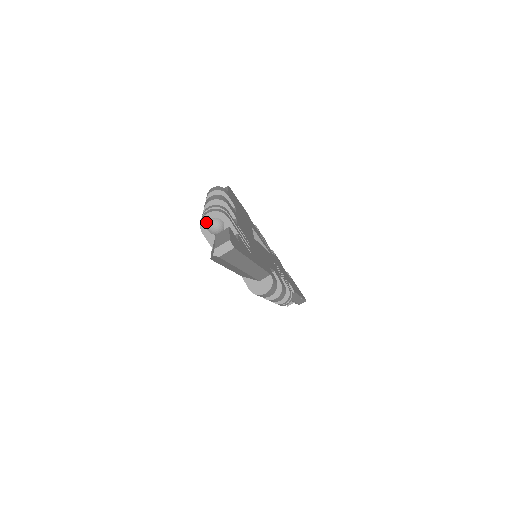
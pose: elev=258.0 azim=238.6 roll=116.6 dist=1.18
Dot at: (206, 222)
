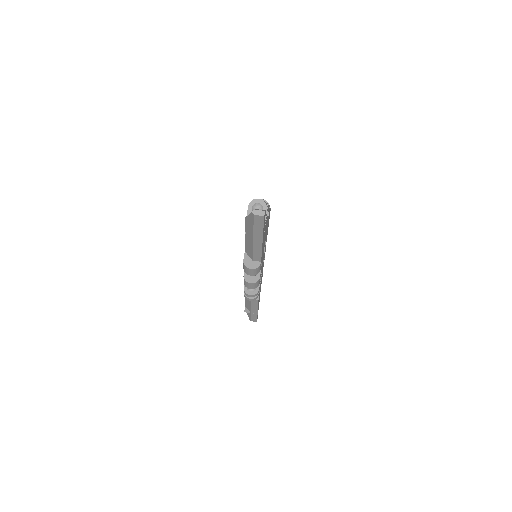
Dot at: (255, 202)
